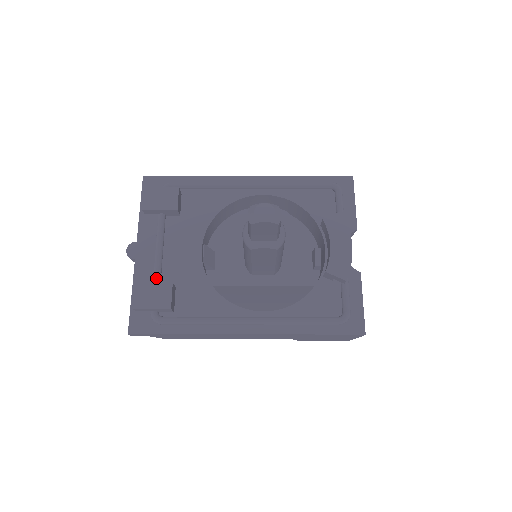
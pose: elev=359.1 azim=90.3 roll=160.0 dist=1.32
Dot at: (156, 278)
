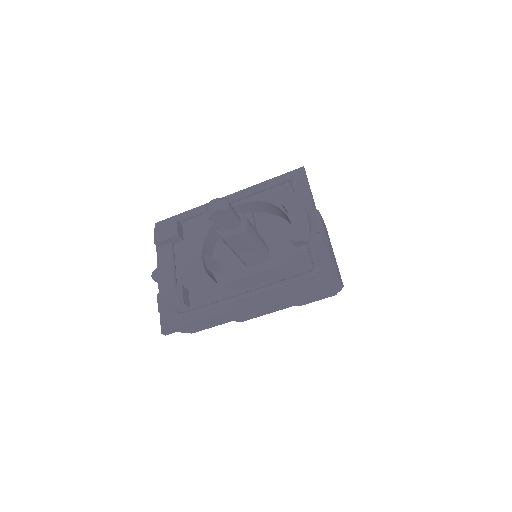
Dot at: (173, 287)
